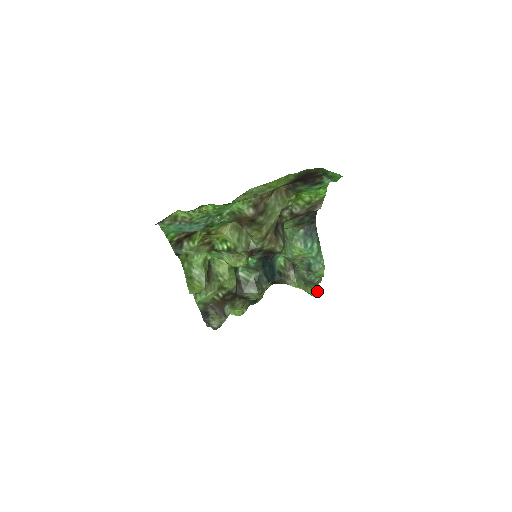
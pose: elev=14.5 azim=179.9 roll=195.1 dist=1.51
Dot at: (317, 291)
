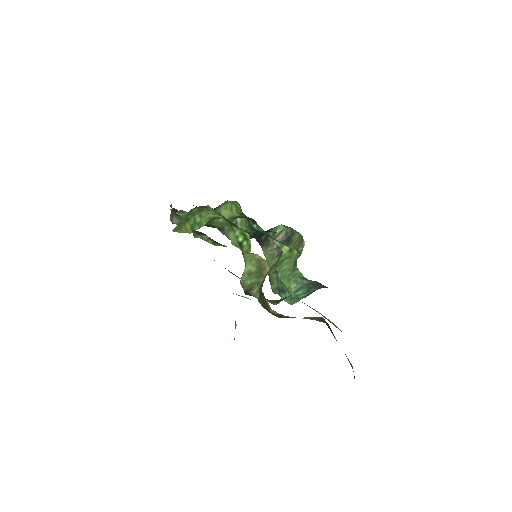
Dot at: occluded
